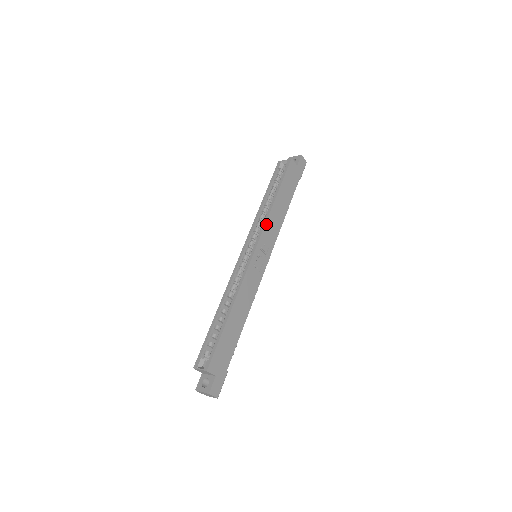
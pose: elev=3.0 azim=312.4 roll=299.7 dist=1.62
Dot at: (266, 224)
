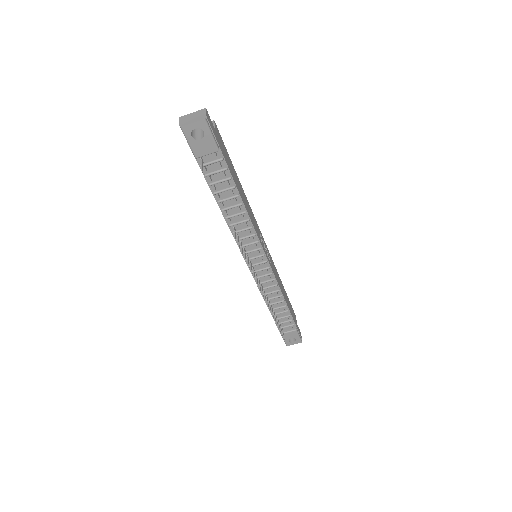
Dot at: (274, 265)
